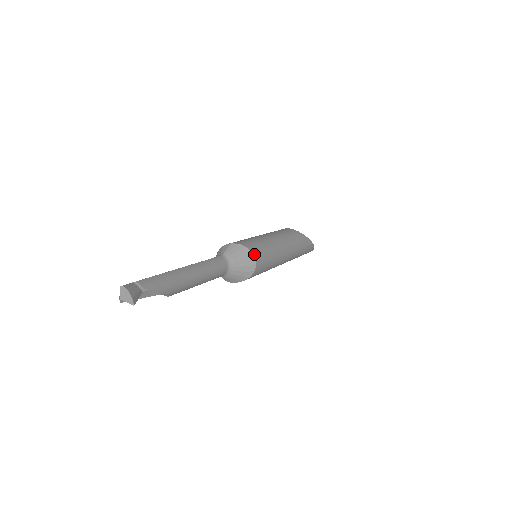
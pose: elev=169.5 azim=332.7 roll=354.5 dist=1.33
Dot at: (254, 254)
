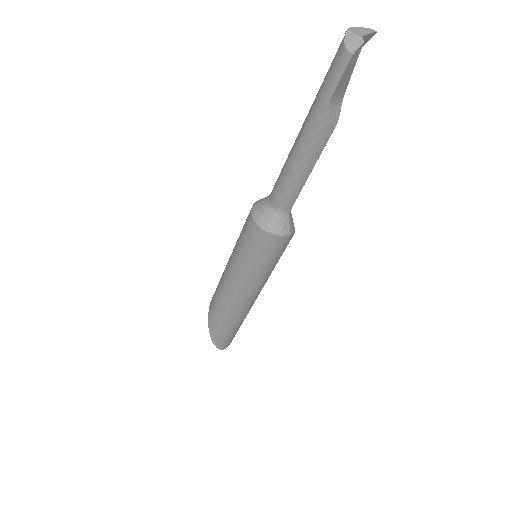
Dot at: occluded
